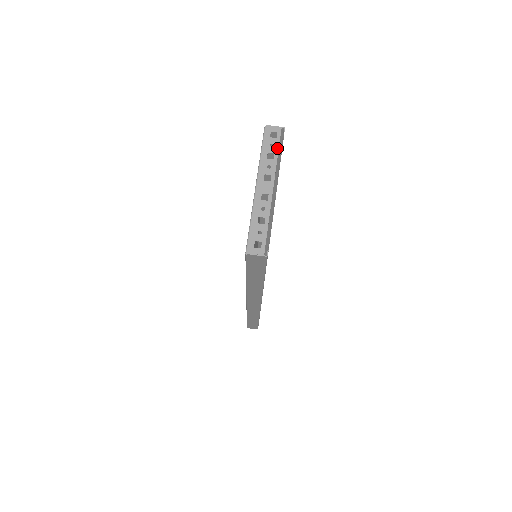
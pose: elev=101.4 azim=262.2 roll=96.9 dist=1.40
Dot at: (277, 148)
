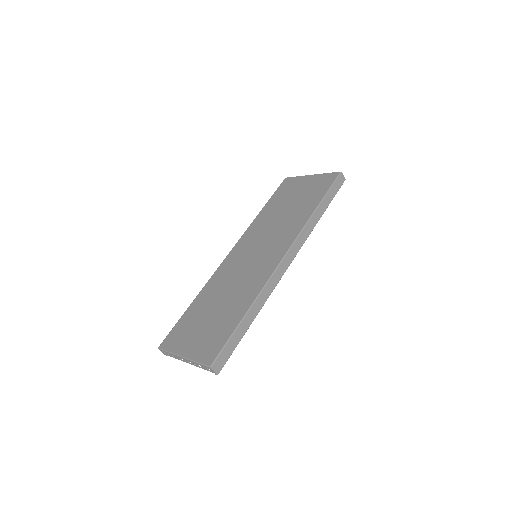
Dot at: occluded
